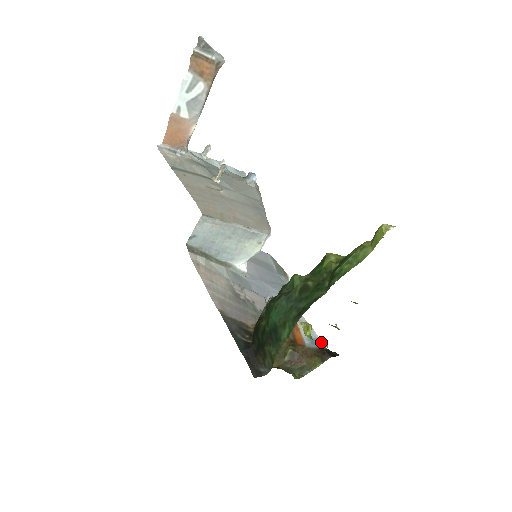
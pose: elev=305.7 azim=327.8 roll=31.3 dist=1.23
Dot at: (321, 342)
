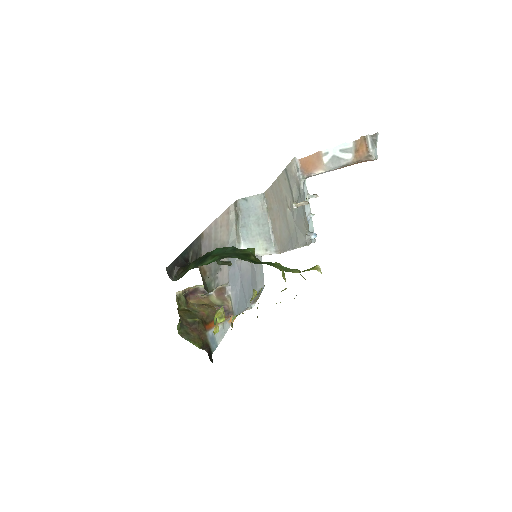
Dot at: (216, 347)
